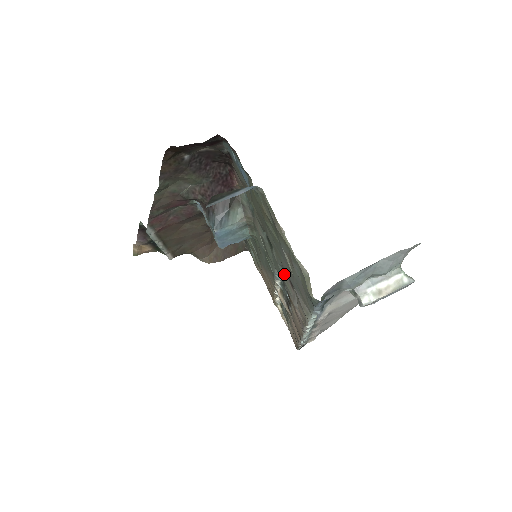
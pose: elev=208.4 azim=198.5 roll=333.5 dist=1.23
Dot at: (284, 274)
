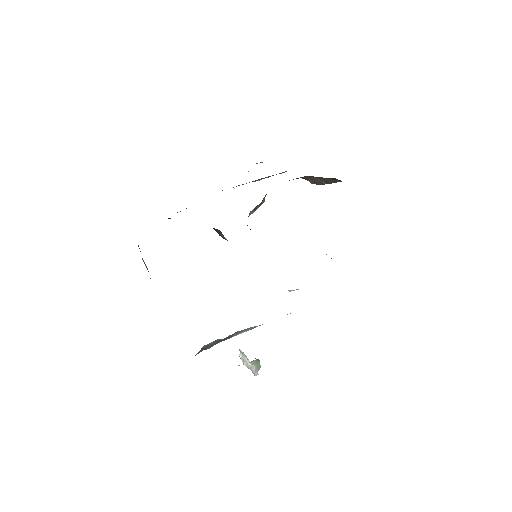
Dot at: occluded
